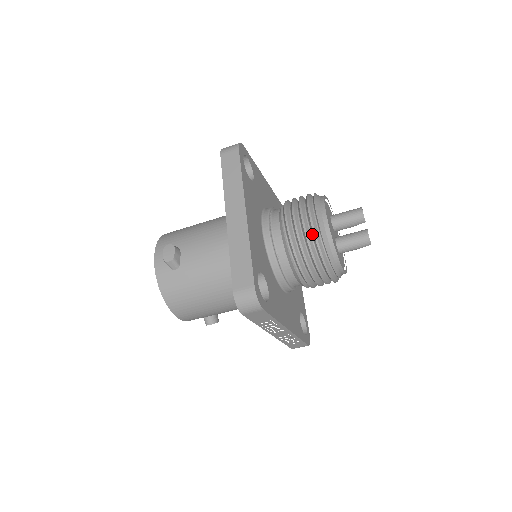
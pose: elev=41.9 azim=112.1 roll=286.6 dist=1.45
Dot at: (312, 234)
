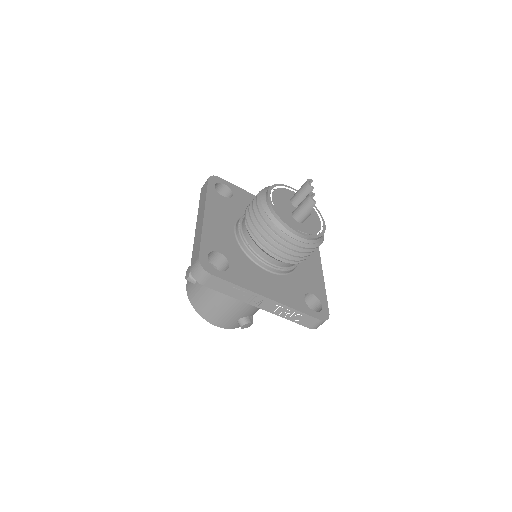
Dot at: (259, 212)
